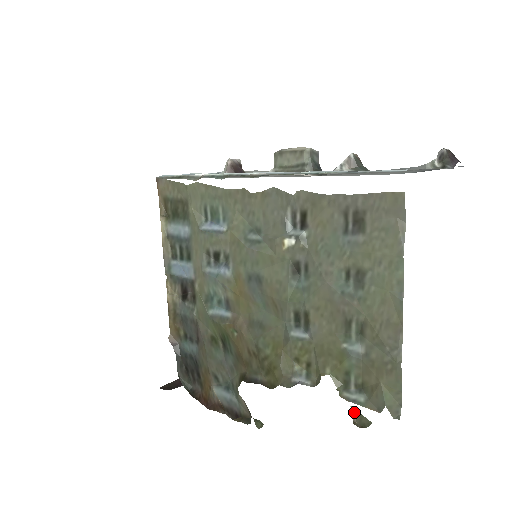
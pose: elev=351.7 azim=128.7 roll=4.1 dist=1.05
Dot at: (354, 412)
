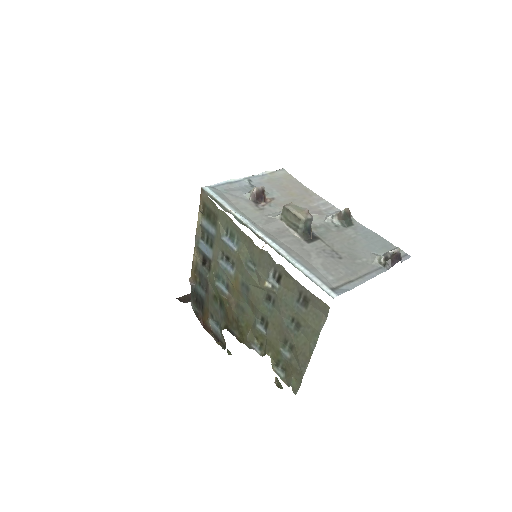
Dot at: (277, 379)
